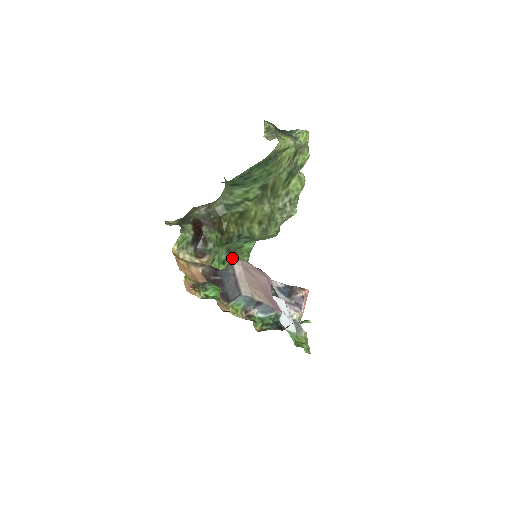
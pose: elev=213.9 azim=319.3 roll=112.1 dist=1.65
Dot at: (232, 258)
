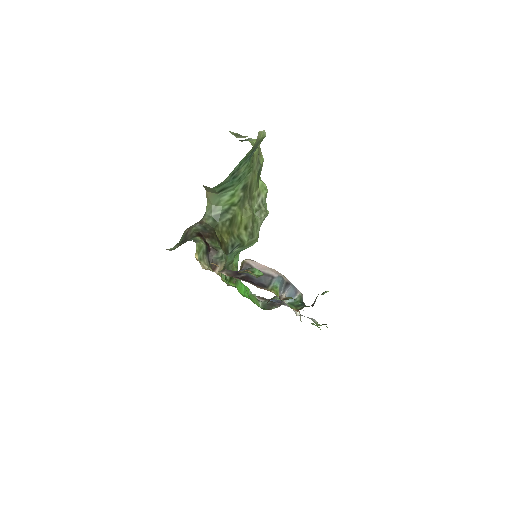
Dot at: occluded
